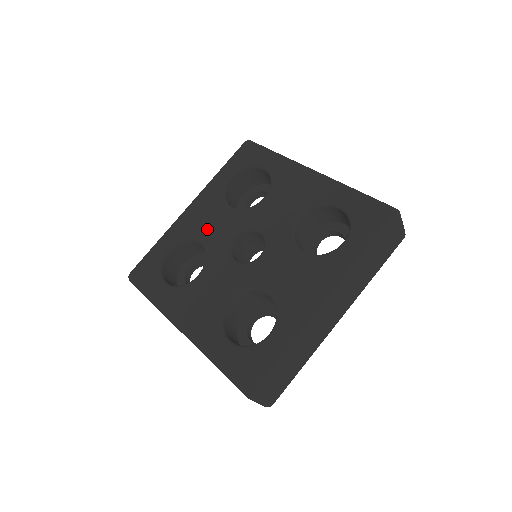
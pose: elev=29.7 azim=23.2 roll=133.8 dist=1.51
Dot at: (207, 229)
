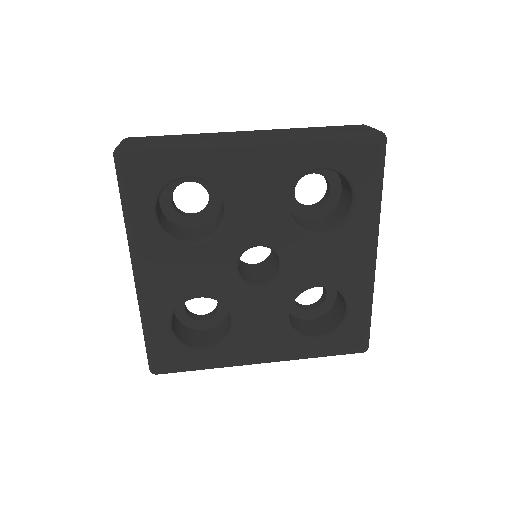
Dot at: (245, 204)
